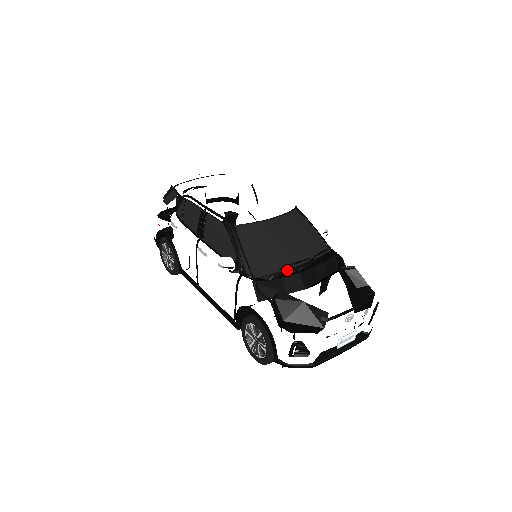
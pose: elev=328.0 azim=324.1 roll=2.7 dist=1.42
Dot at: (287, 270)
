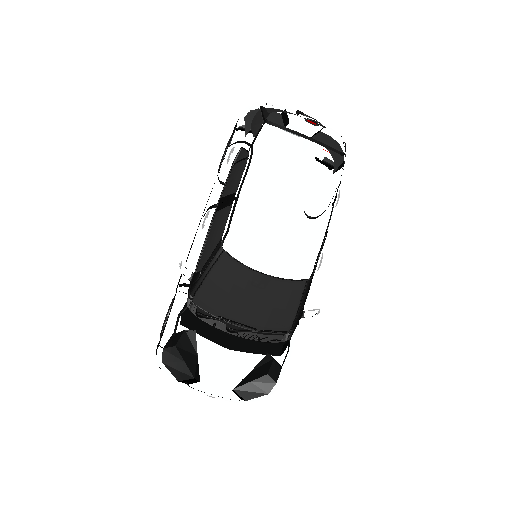
Dot at: (223, 321)
